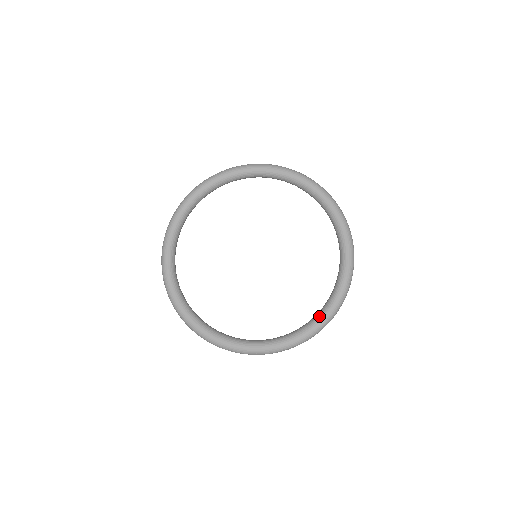
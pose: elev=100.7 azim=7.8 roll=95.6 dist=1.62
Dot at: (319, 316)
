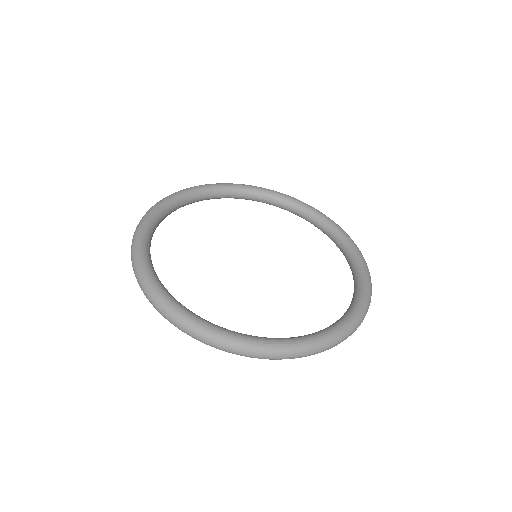
Dot at: (343, 318)
